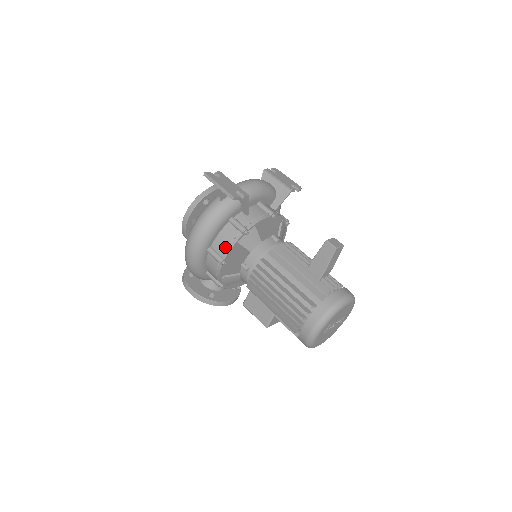
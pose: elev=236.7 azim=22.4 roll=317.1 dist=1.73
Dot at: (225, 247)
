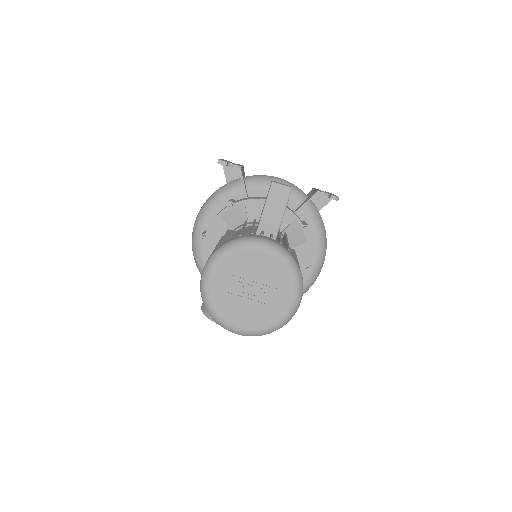
Dot at: occluded
